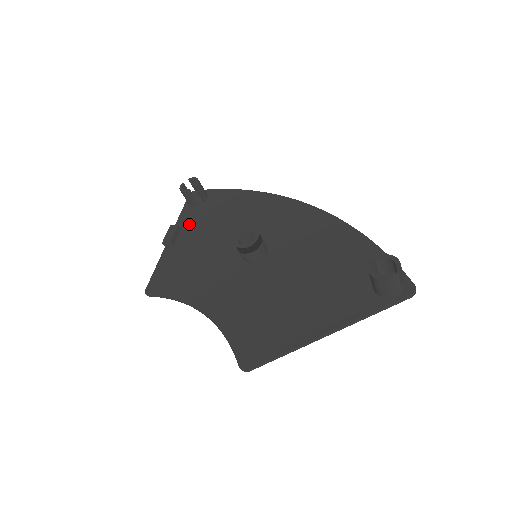
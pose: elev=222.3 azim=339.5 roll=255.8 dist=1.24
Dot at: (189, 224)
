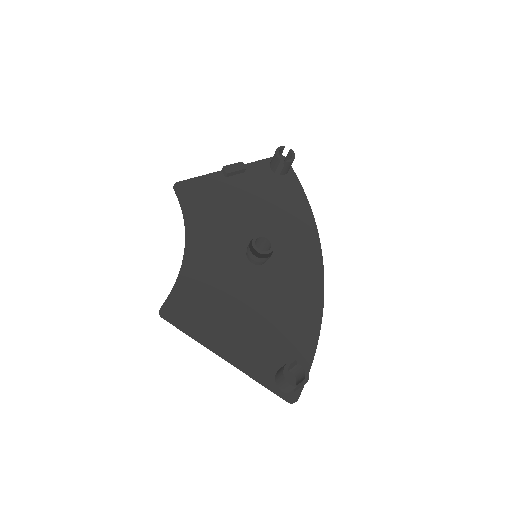
Dot at: (253, 176)
